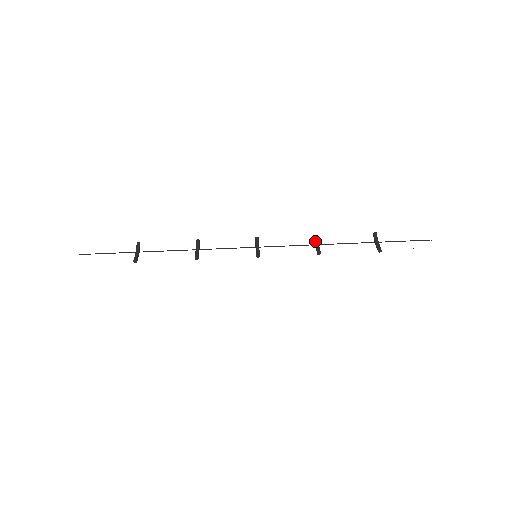
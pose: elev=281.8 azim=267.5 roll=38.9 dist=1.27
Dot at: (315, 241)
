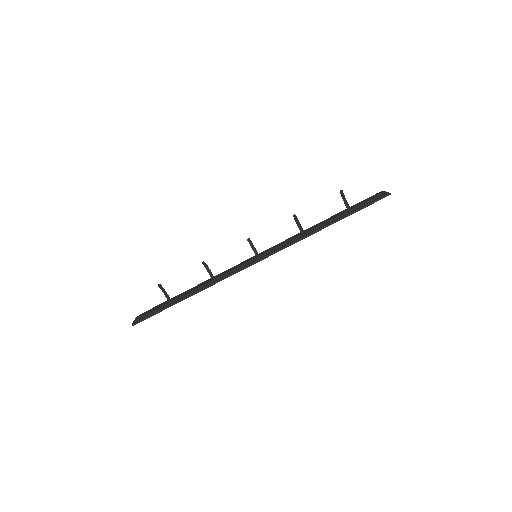
Dot at: (295, 221)
